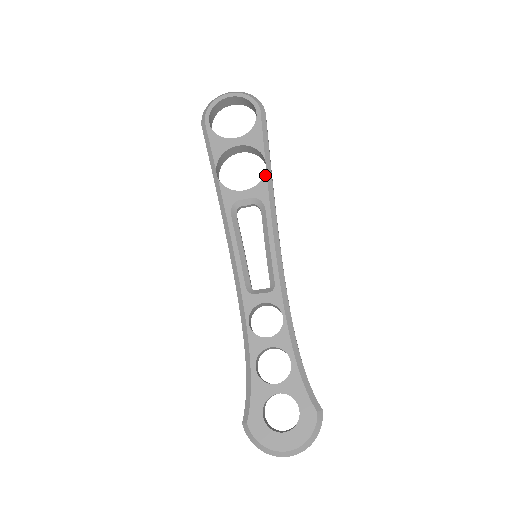
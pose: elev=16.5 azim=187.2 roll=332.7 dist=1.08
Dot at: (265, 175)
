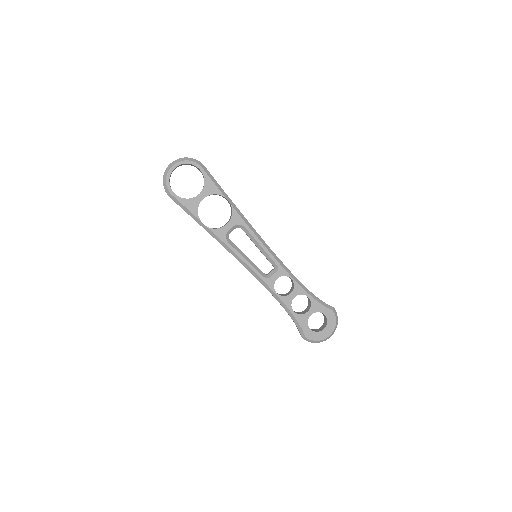
Dot at: (232, 208)
